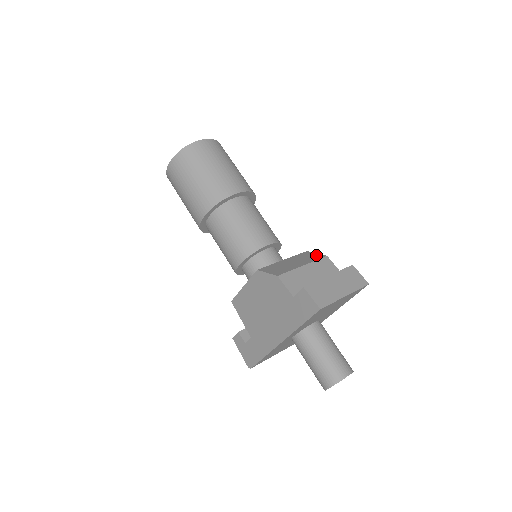
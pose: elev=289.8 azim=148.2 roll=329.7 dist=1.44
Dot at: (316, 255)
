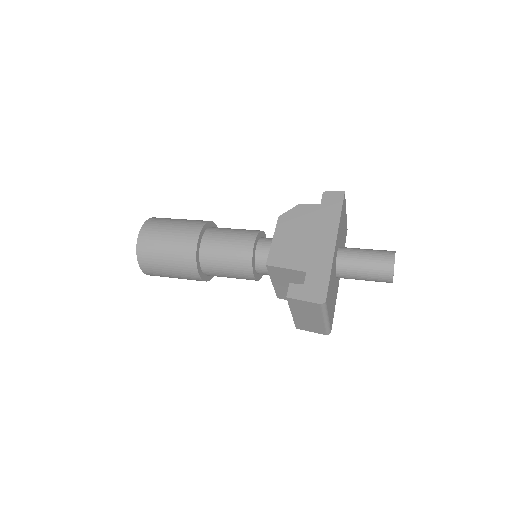
Dot at: occluded
